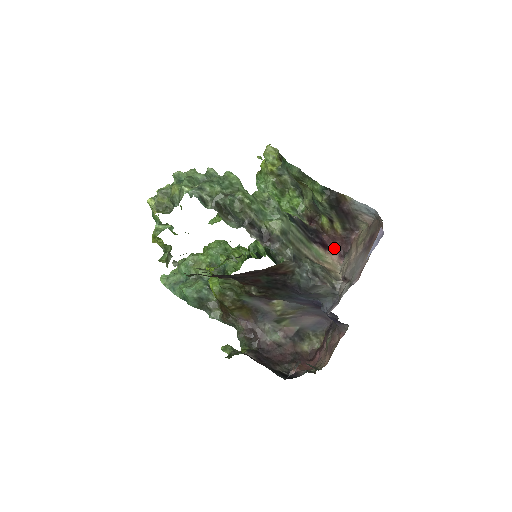
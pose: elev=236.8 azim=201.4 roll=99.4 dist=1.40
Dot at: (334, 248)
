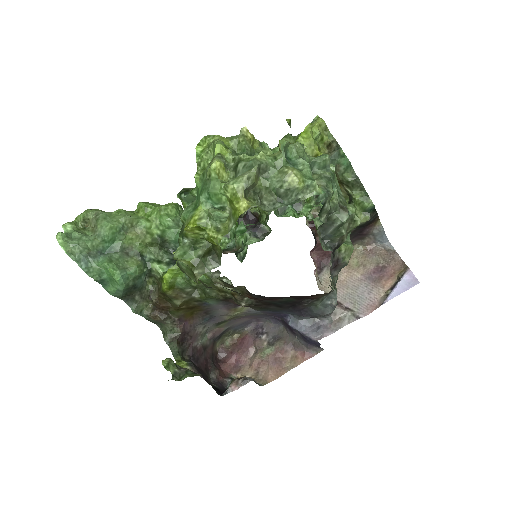
Dot at: (314, 256)
